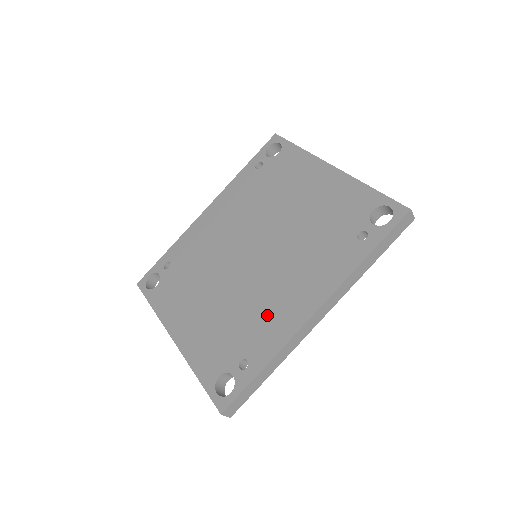
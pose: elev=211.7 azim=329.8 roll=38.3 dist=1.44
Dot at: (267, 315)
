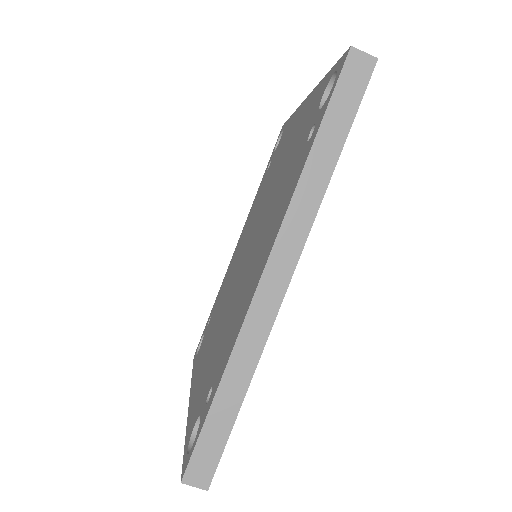
Dot at: (236, 313)
